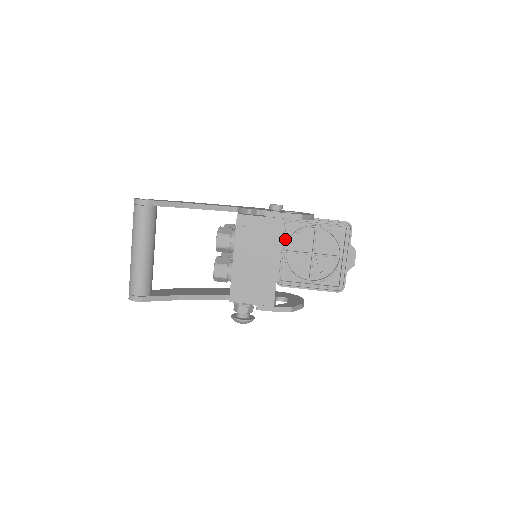
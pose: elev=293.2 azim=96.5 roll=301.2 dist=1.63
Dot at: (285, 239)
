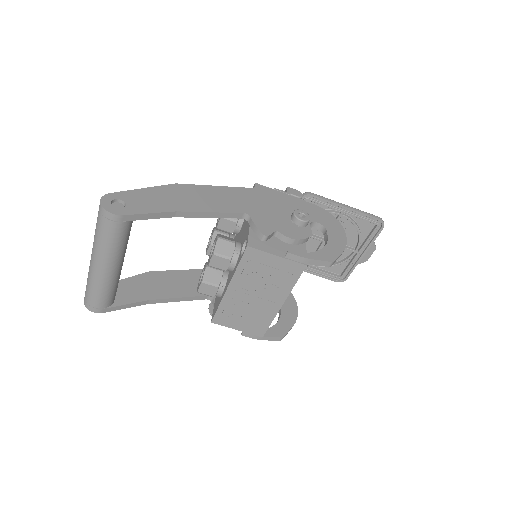
Dot at: occluded
